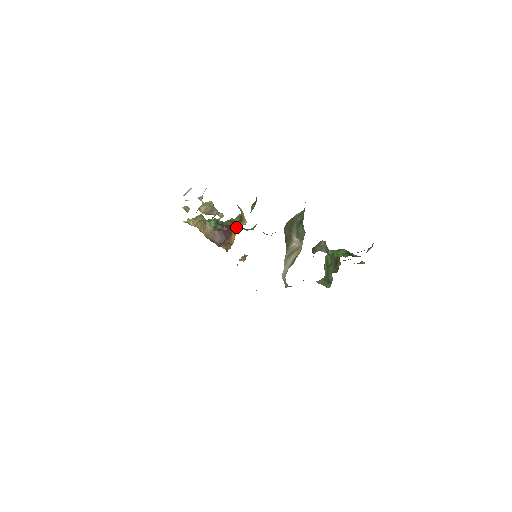
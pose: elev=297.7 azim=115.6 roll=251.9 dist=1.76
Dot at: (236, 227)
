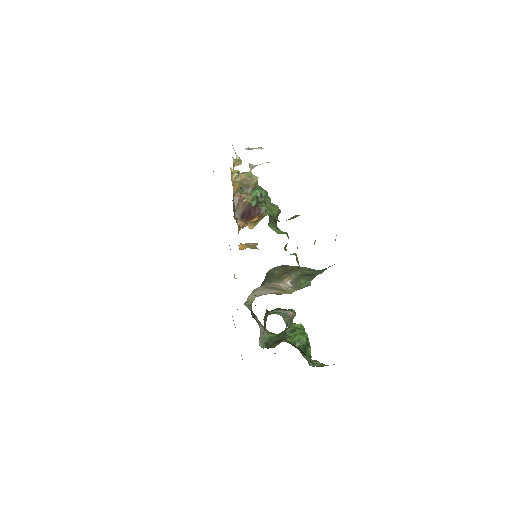
Dot at: (257, 219)
